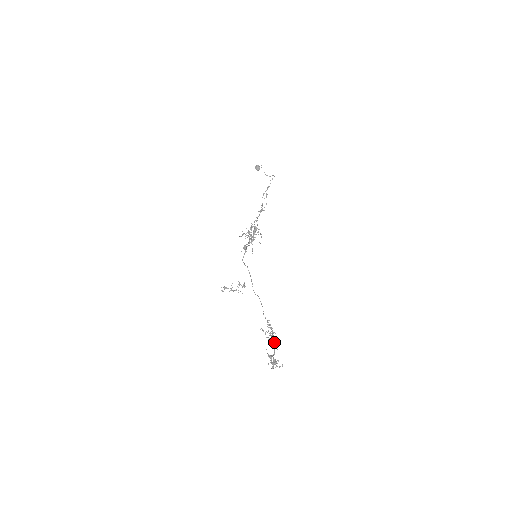
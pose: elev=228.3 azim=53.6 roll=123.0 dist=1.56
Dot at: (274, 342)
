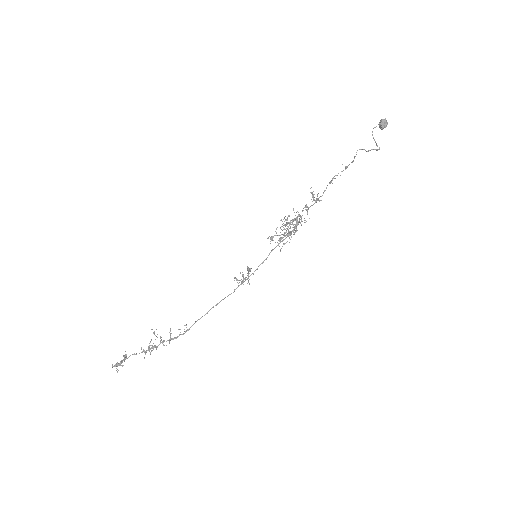
Dot at: occluded
